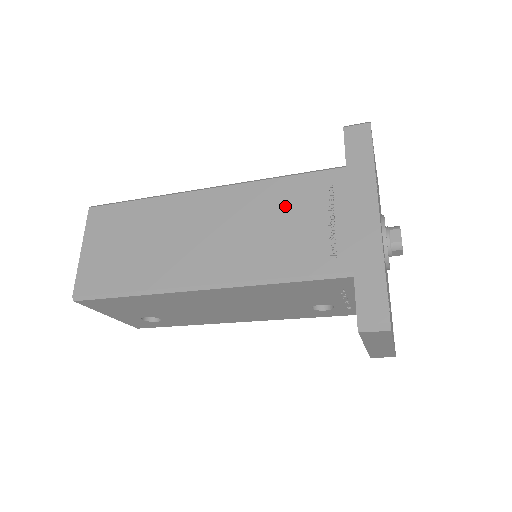
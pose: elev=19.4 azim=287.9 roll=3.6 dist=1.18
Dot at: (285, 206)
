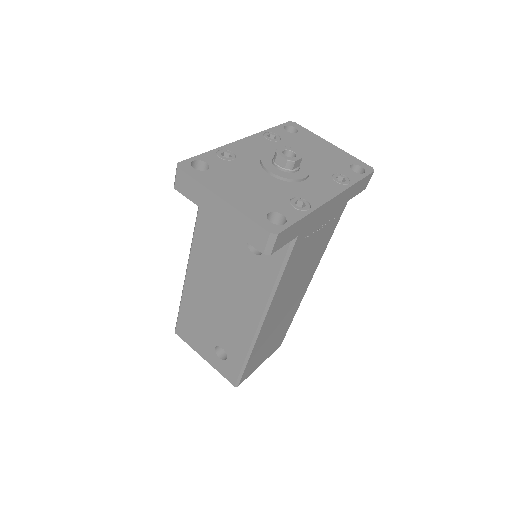
Dot at: occluded
